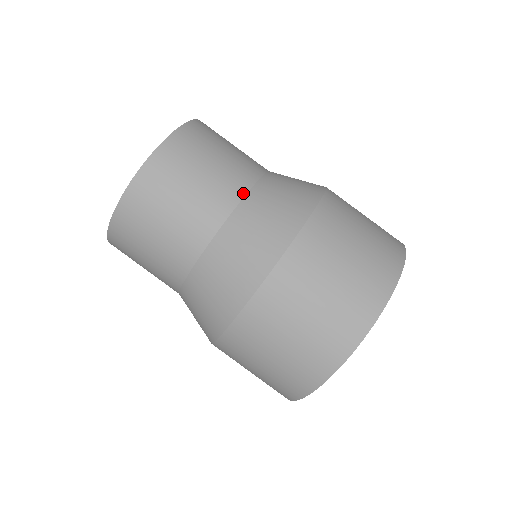
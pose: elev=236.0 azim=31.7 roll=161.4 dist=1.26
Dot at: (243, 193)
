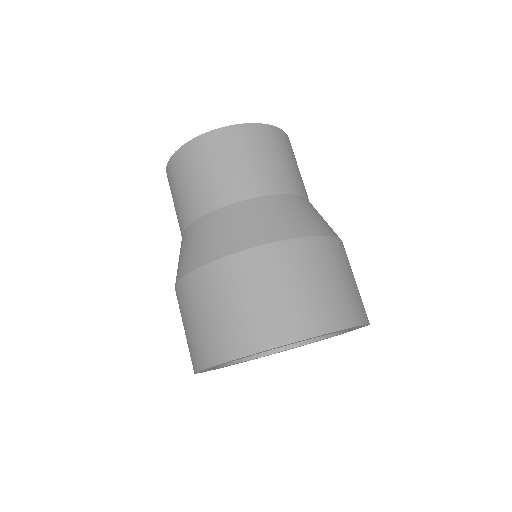
Dot at: (304, 196)
